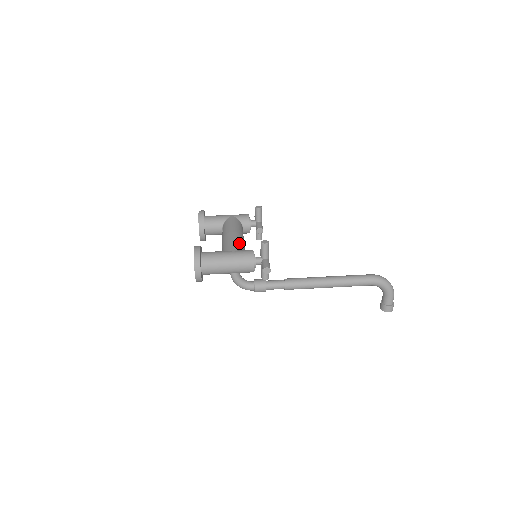
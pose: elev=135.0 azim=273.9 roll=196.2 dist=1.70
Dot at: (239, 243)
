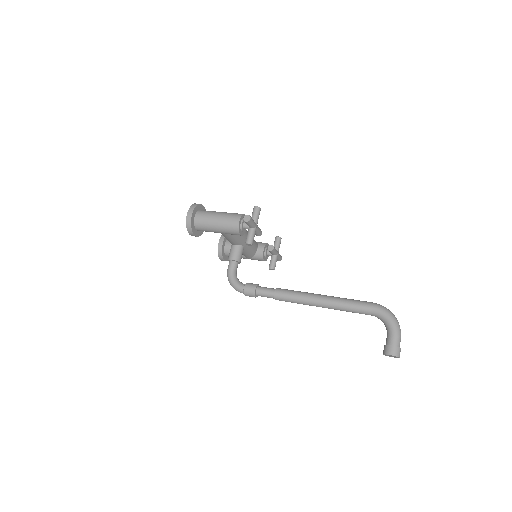
Dot at: occluded
